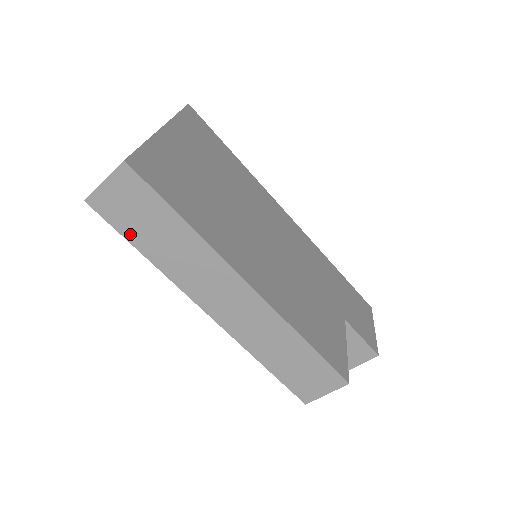
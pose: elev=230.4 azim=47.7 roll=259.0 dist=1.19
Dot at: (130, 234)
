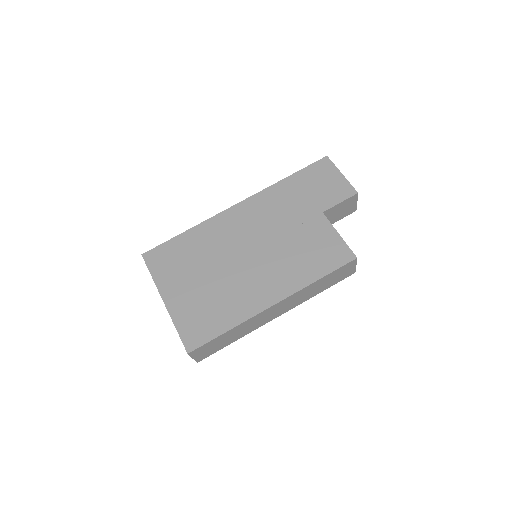
Dot at: (222, 347)
